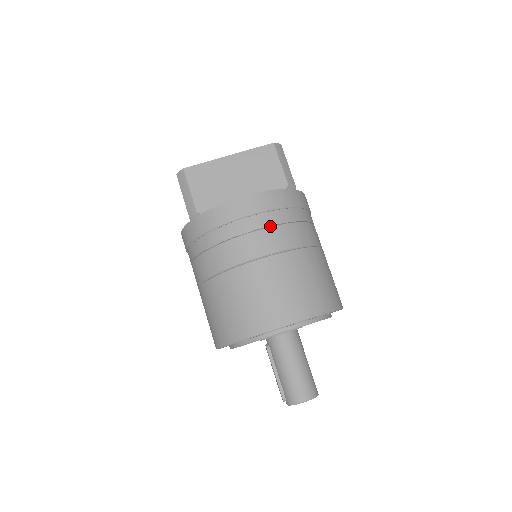
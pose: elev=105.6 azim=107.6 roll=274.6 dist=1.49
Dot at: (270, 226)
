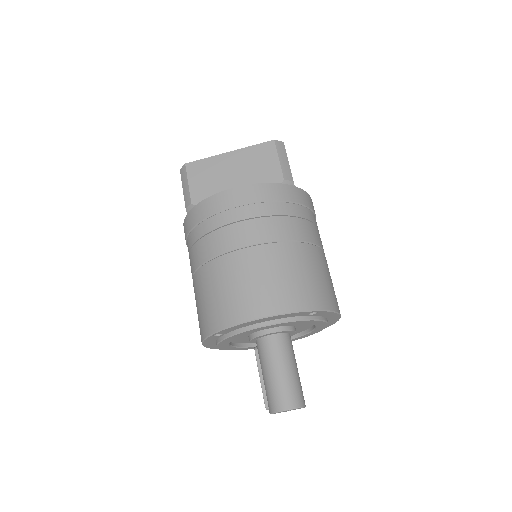
Dot at: (257, 217)
